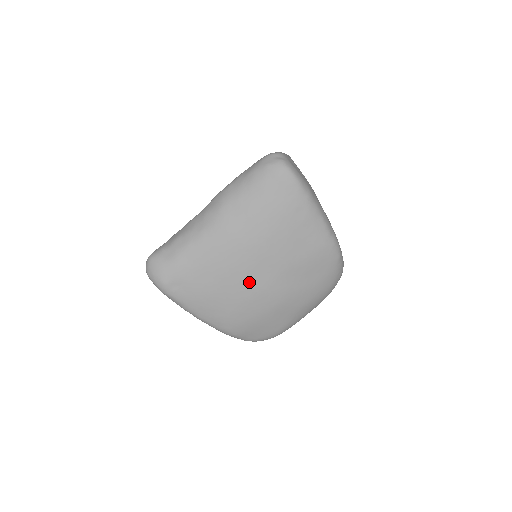
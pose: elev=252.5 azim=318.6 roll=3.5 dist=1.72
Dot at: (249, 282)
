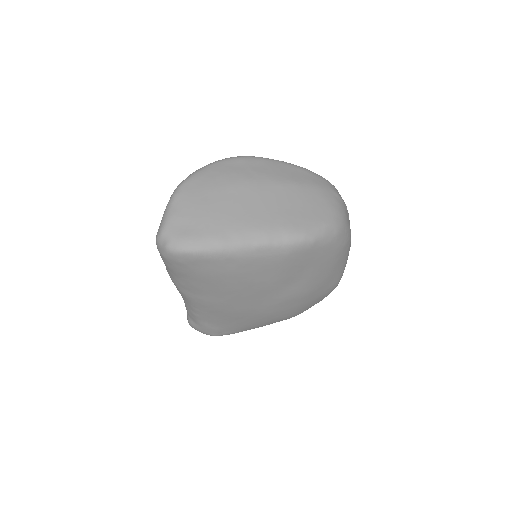
Dot at: (261, 308)
